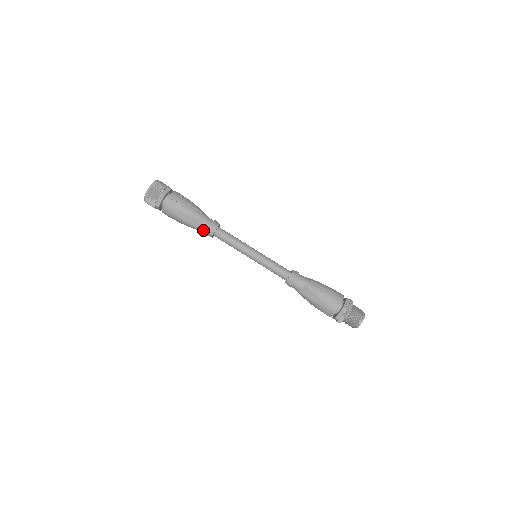
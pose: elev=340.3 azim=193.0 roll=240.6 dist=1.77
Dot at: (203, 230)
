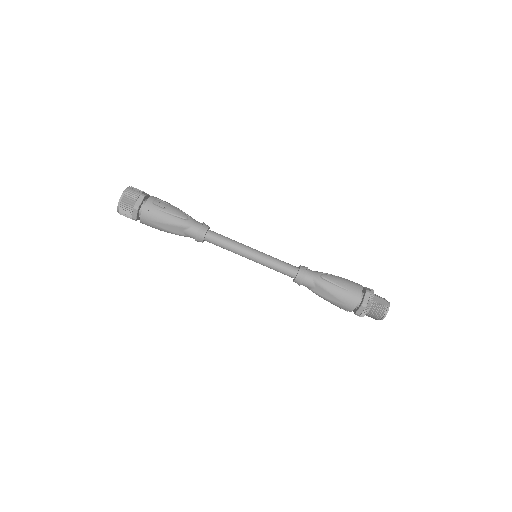
Dot at: (191, 237)
